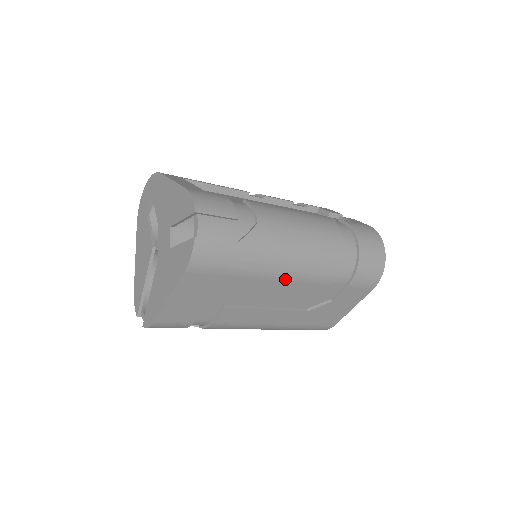
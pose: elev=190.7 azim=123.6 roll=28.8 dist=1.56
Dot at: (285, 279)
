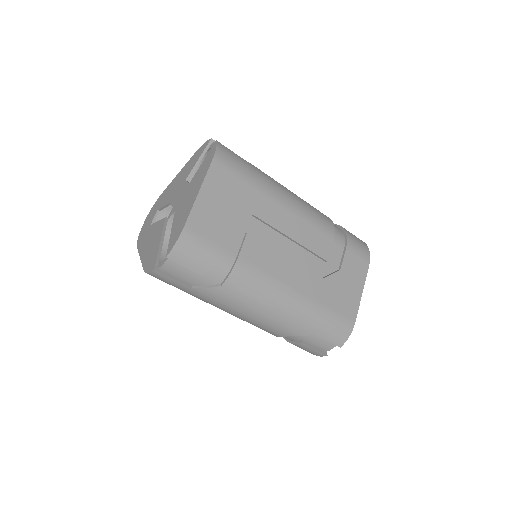
Dot at: (292, 211)
